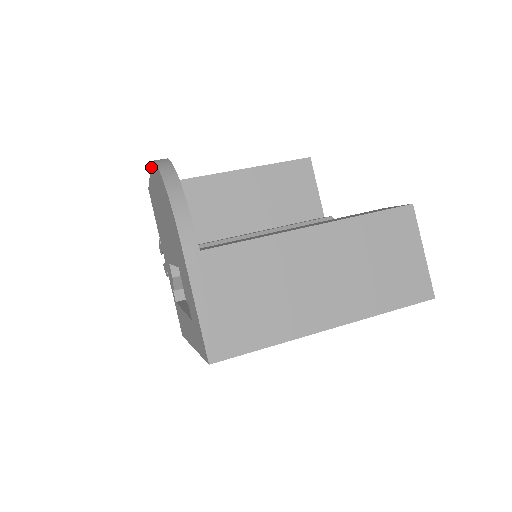
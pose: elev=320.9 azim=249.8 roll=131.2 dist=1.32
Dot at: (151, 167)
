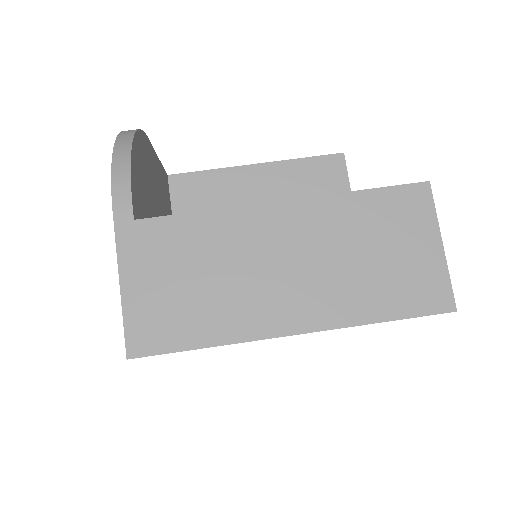
Dot at: occluded
